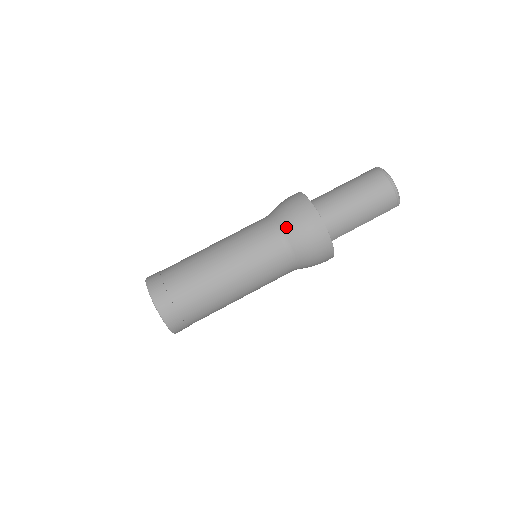
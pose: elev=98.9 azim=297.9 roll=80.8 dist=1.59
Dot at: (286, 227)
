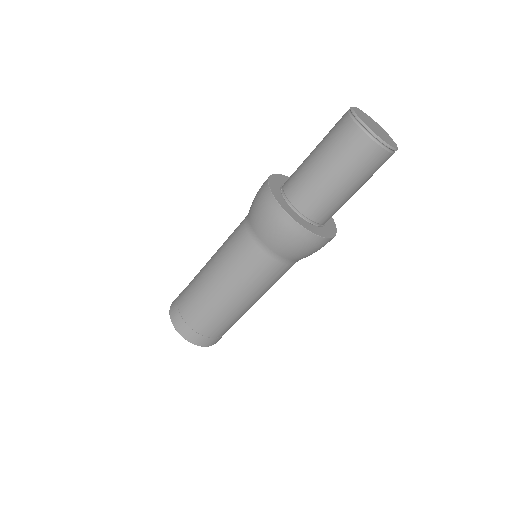
Dot at: (280, 252)
